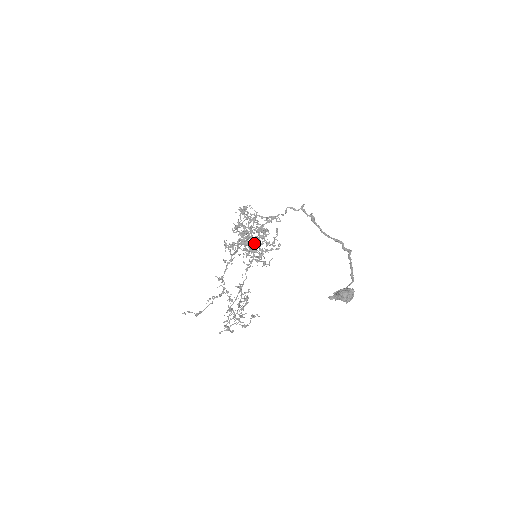
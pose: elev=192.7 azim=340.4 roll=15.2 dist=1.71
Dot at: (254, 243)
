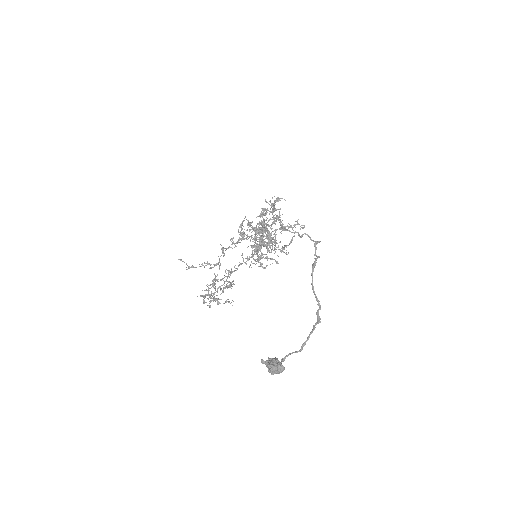
Dot at: occluded
